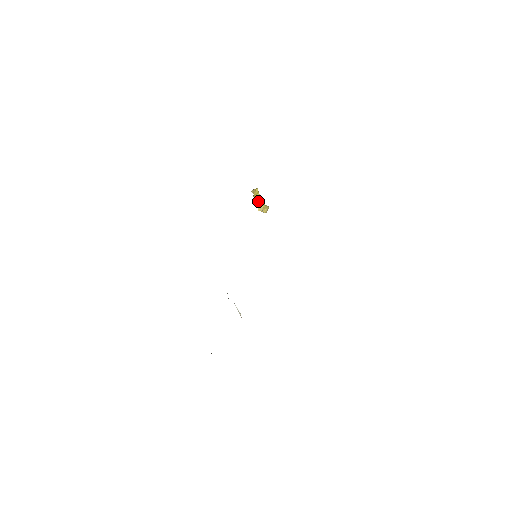
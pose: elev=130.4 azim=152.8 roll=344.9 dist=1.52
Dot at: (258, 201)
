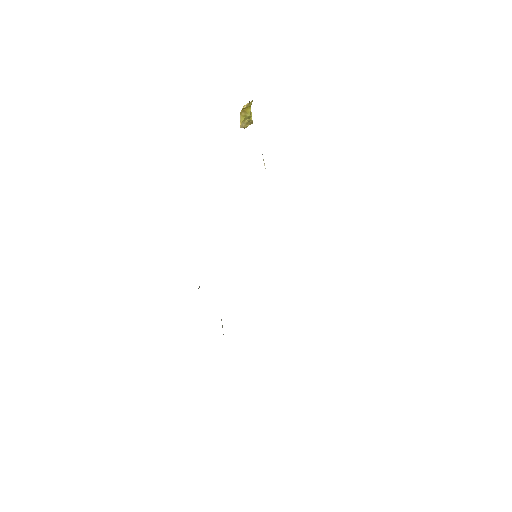
Dot at: (245, 115)
